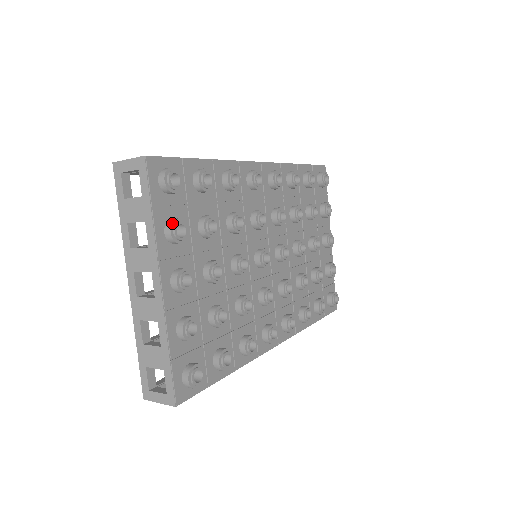
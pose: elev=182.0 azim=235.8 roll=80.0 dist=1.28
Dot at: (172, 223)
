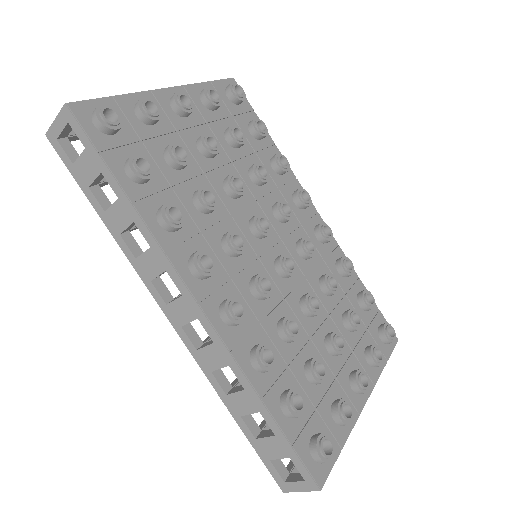
Dot at: (213, 89)
